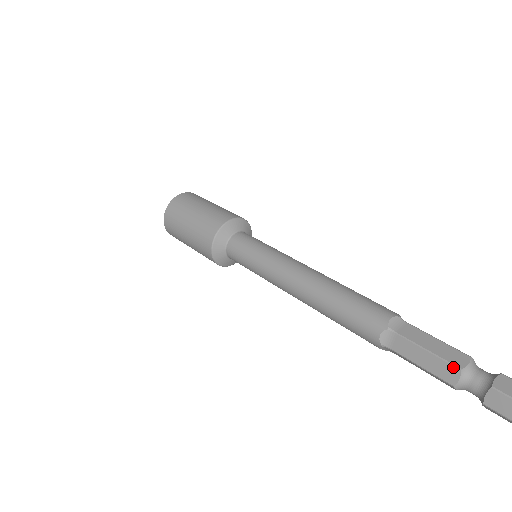
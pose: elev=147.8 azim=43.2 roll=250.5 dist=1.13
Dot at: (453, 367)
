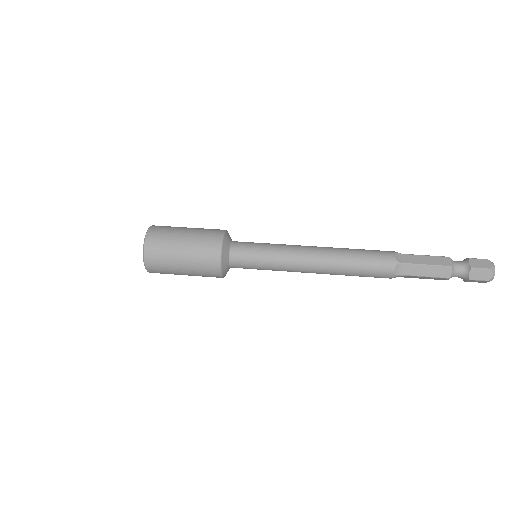
Dot at: (445, 257)
